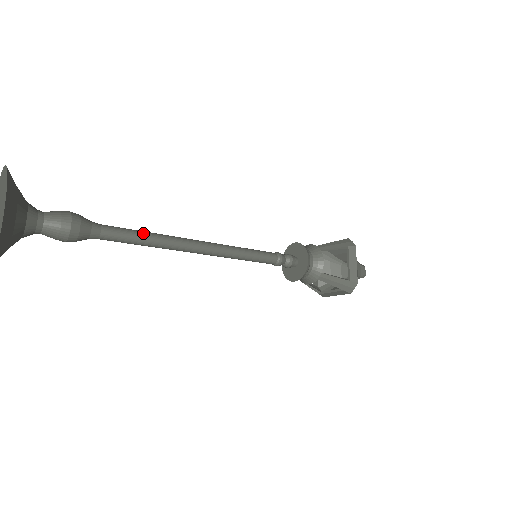
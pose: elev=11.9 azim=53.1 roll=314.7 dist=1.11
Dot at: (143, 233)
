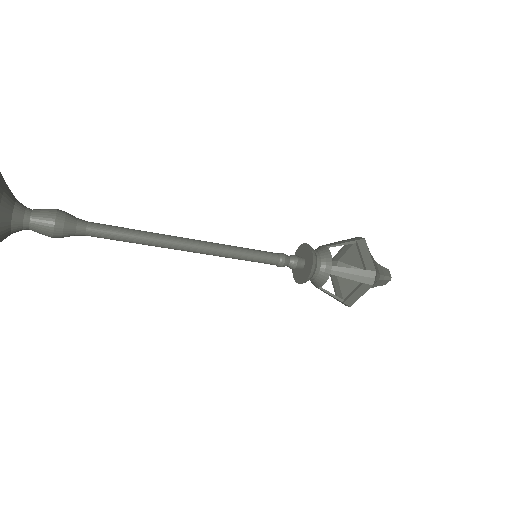
Dot at: (130, 229)
